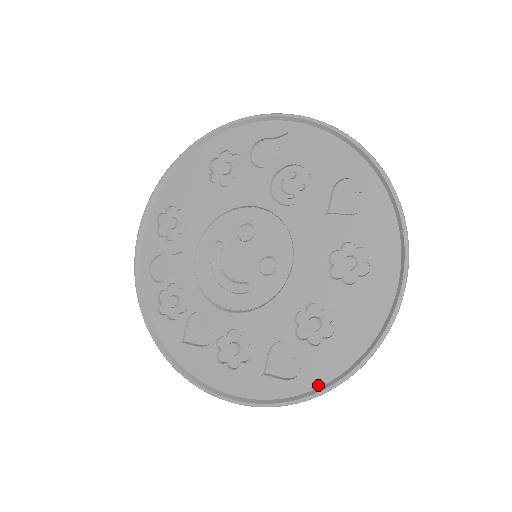
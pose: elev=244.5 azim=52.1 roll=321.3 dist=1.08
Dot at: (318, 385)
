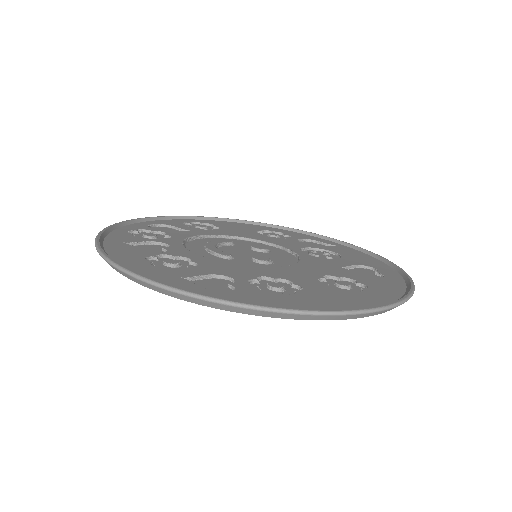
Dot at: occluded
